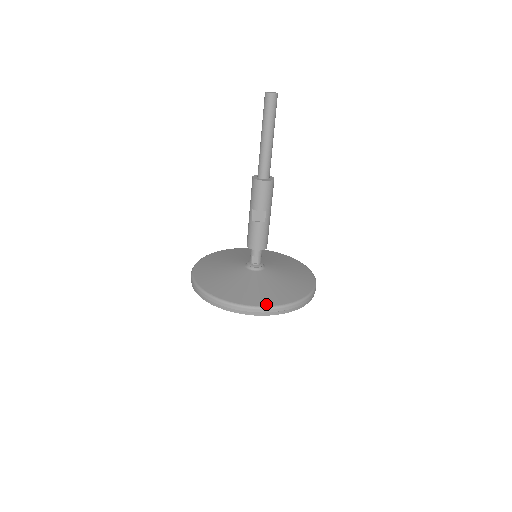
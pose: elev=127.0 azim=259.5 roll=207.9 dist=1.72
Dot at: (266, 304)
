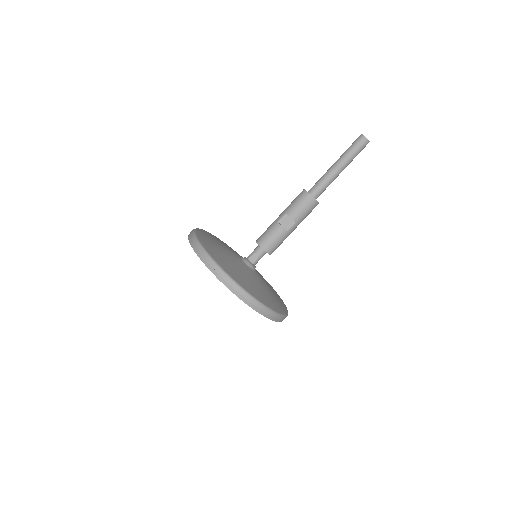
Dot at: (249, 291)
